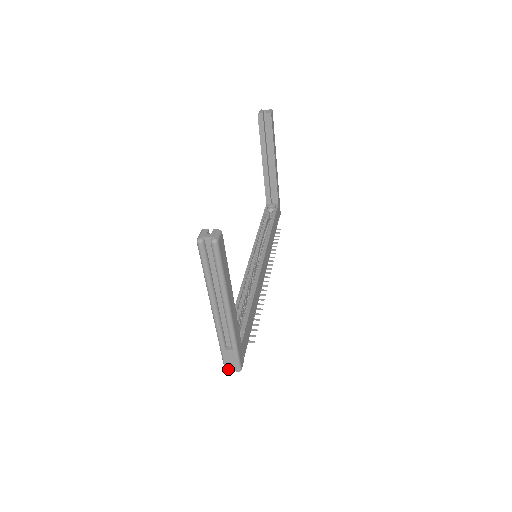
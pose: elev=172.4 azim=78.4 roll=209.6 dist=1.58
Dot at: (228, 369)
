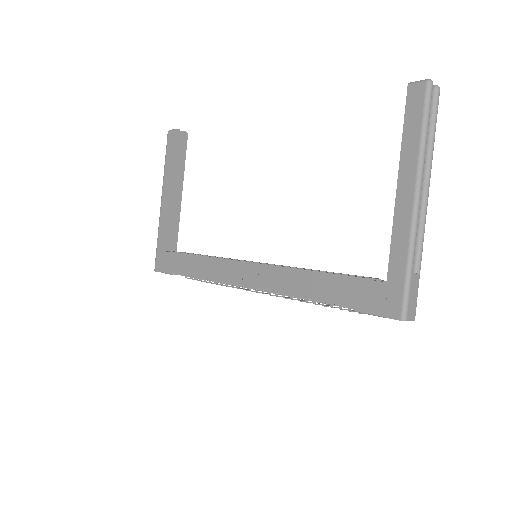
Dot at: (408, 317)
